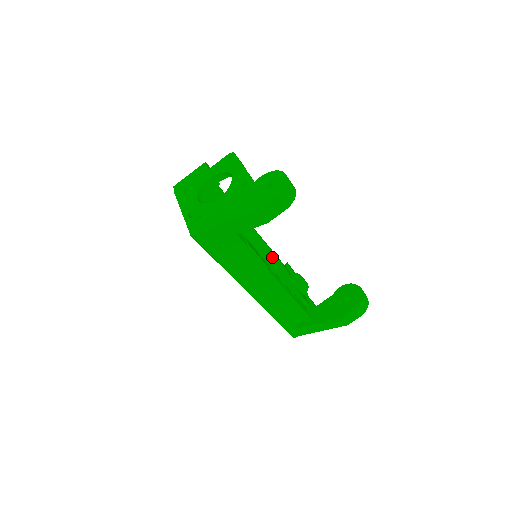
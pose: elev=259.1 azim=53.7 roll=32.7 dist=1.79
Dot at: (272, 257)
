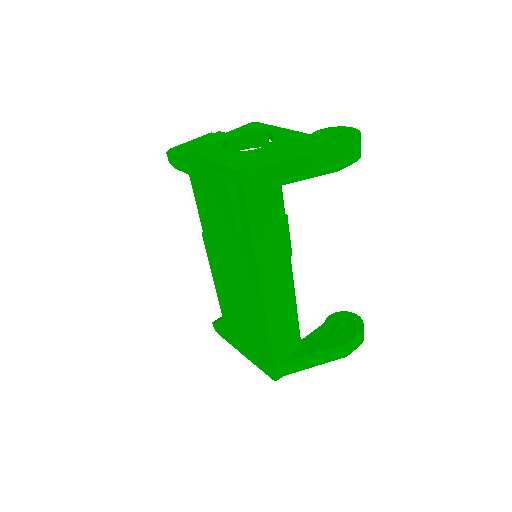
Dot at: occluded
